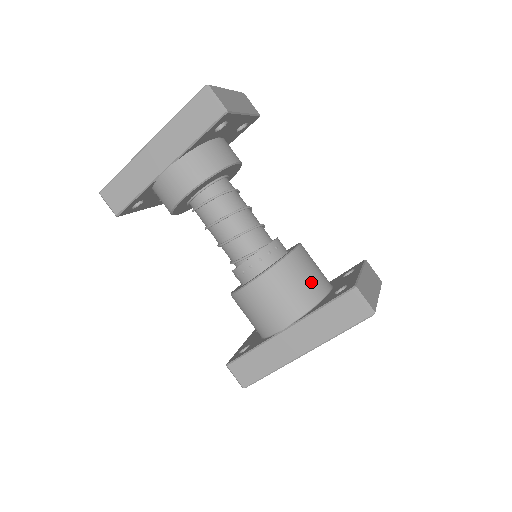
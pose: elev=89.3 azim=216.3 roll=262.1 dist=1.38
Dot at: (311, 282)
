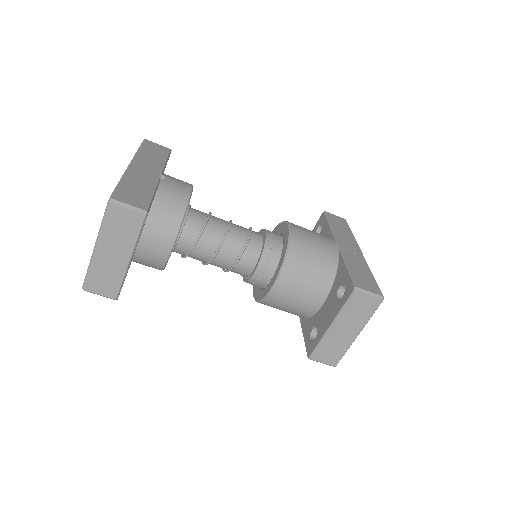
Dot at: (296, 309)
